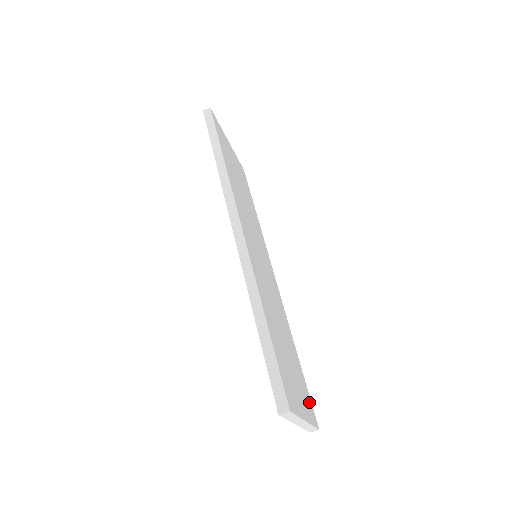
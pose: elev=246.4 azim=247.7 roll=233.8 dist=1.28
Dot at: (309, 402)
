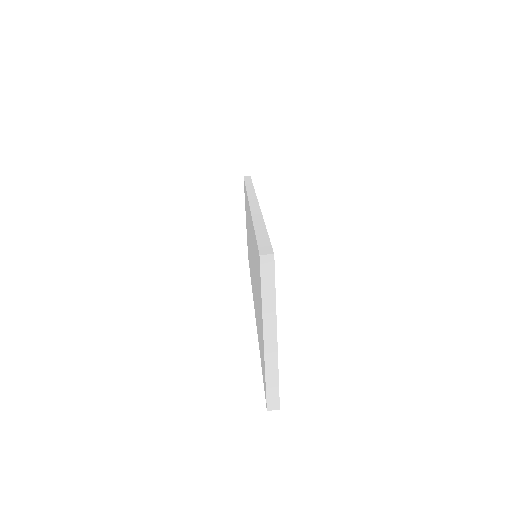
Dot at: occluded
